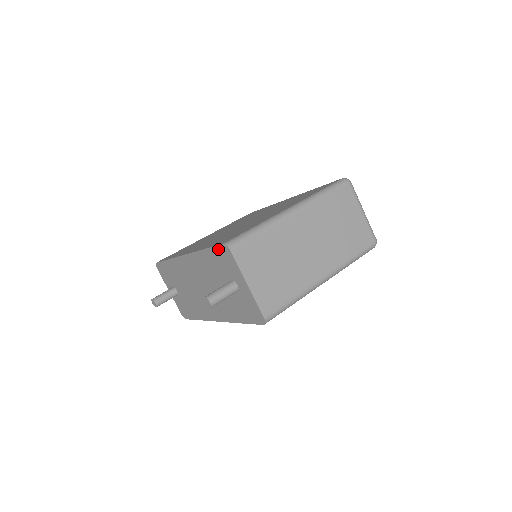
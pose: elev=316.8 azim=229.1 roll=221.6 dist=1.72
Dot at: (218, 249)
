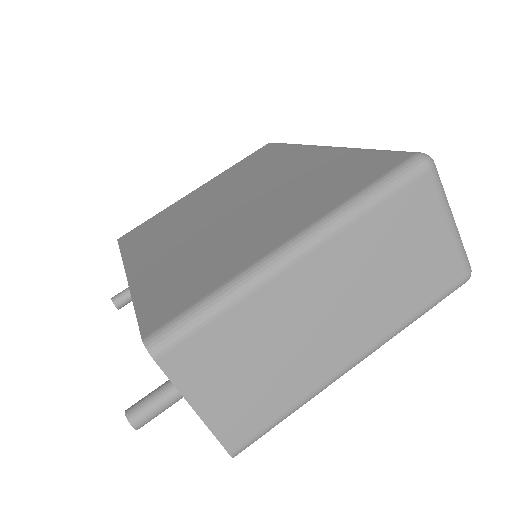
Dot at: occluded
